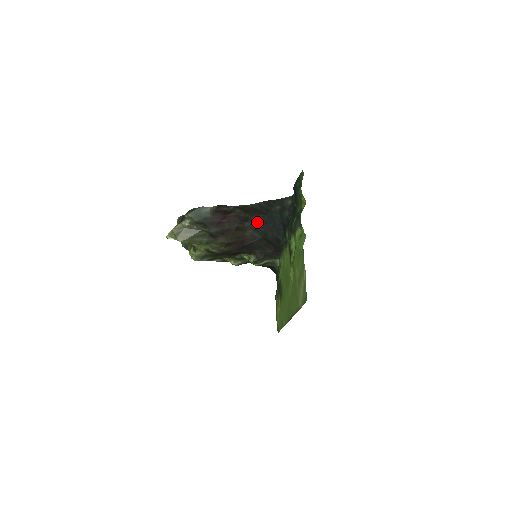
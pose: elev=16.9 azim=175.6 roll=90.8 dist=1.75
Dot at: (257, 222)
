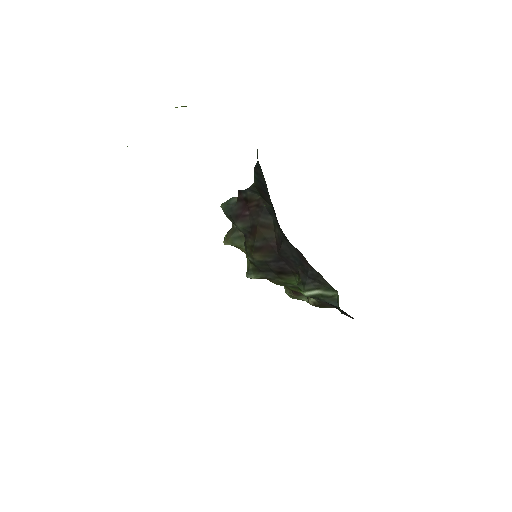
Dot at: occluded
